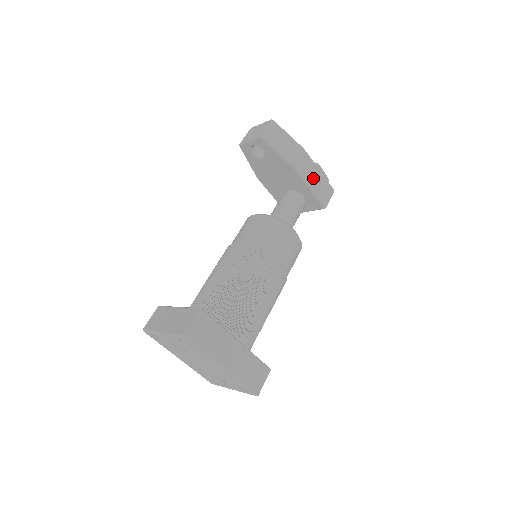
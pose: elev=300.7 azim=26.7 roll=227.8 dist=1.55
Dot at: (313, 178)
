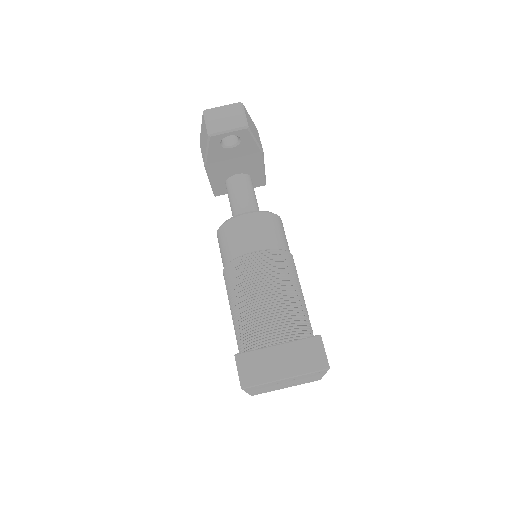
Dot at: occluded
